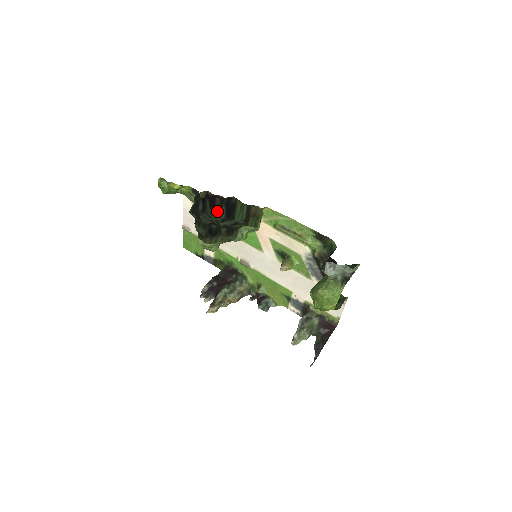
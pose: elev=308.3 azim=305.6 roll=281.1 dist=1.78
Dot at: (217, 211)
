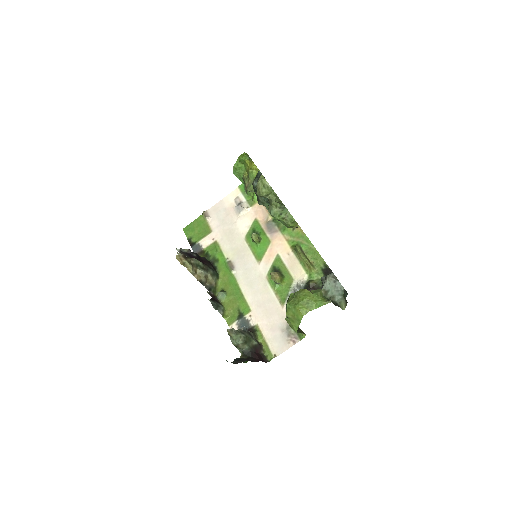
Dot at: occluded
